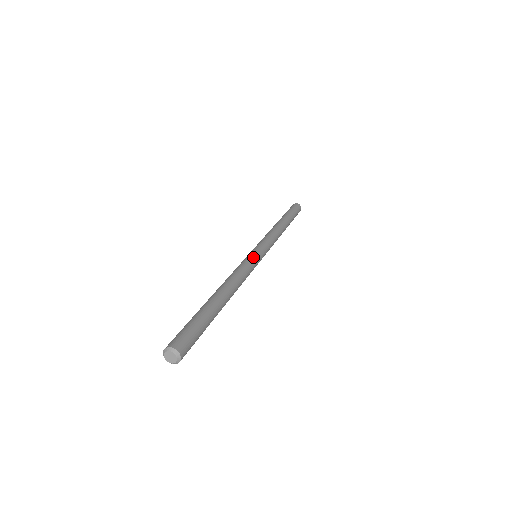
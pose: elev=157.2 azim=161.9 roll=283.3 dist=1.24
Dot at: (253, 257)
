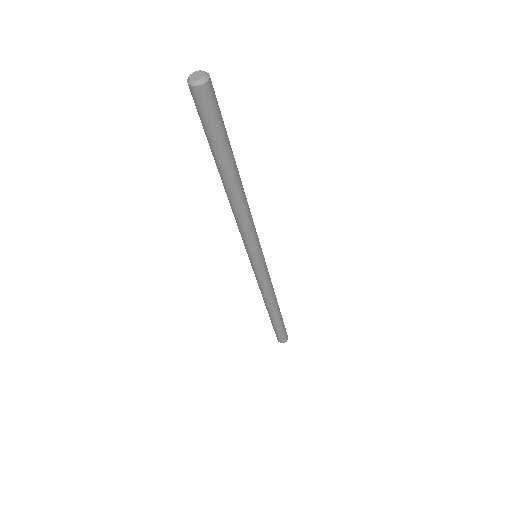
Dot at: occluded
